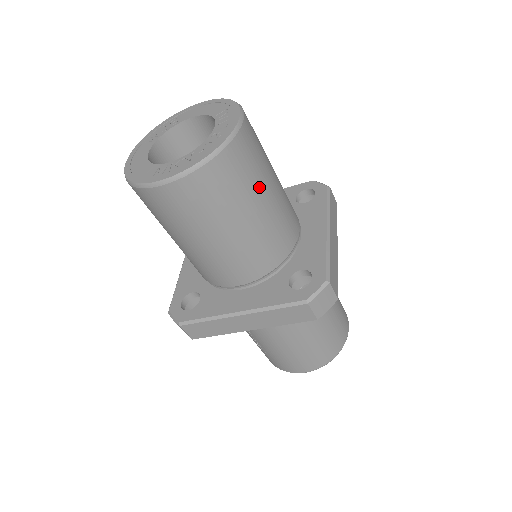
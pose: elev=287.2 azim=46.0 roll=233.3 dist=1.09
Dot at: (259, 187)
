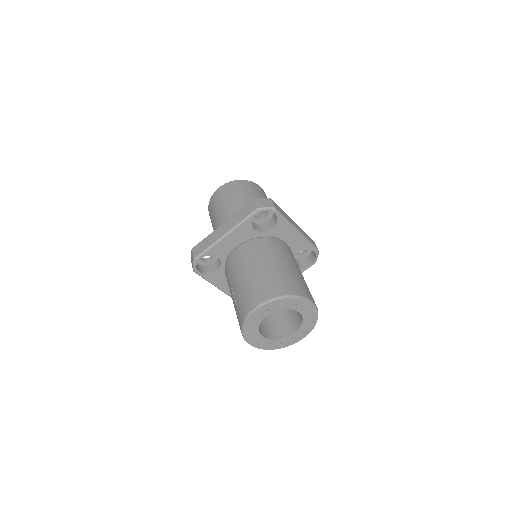
Dot at: (257, 196)
